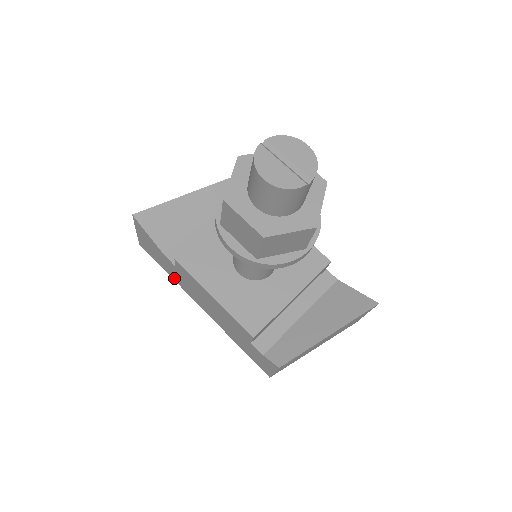
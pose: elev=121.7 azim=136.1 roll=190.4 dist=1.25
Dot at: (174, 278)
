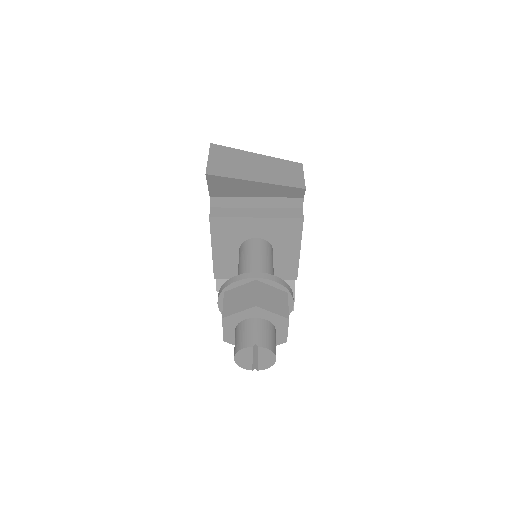
Dot at: occluded
